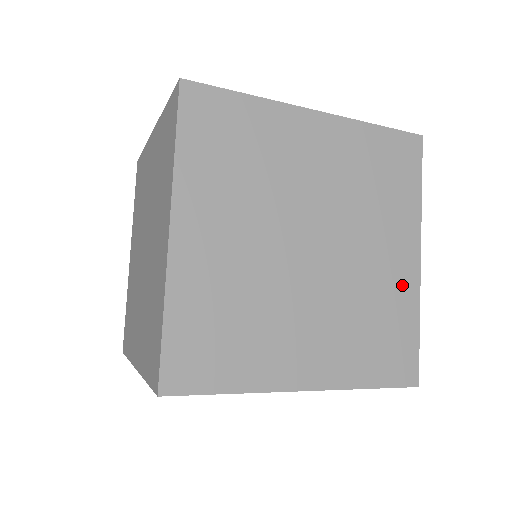
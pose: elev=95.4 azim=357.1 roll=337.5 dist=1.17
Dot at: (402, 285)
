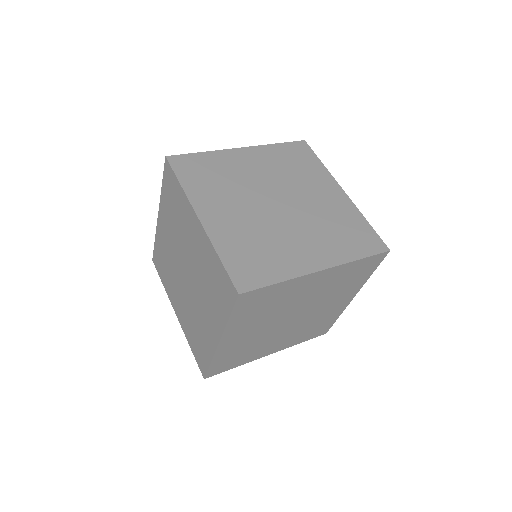
Dot at: (296, 262)
